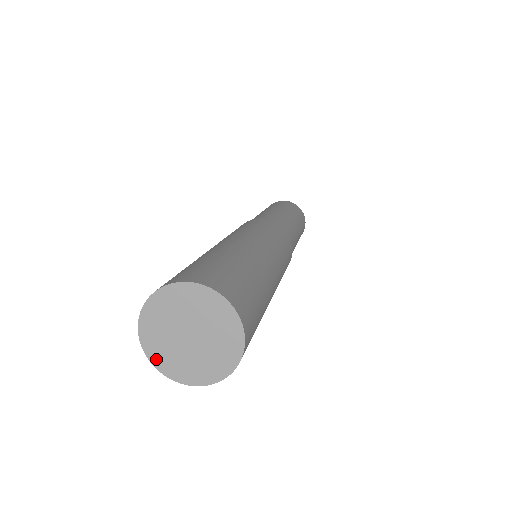
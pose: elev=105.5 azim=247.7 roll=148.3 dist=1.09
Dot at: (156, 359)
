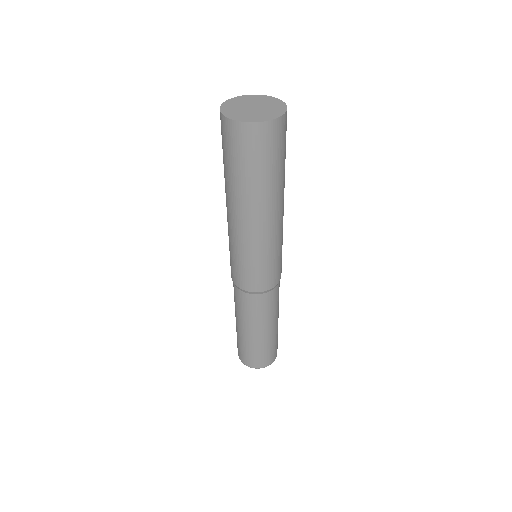
Dot at: (236, 118)
